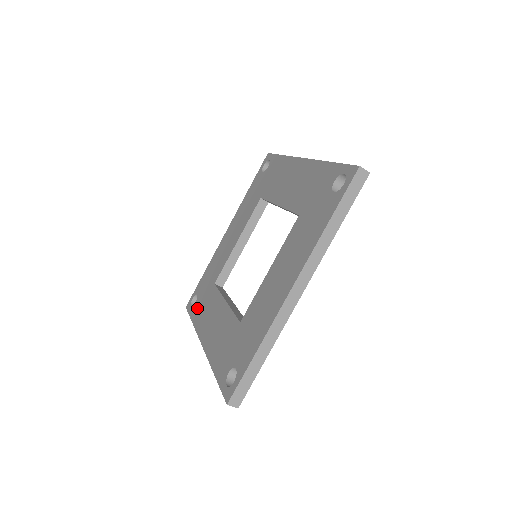
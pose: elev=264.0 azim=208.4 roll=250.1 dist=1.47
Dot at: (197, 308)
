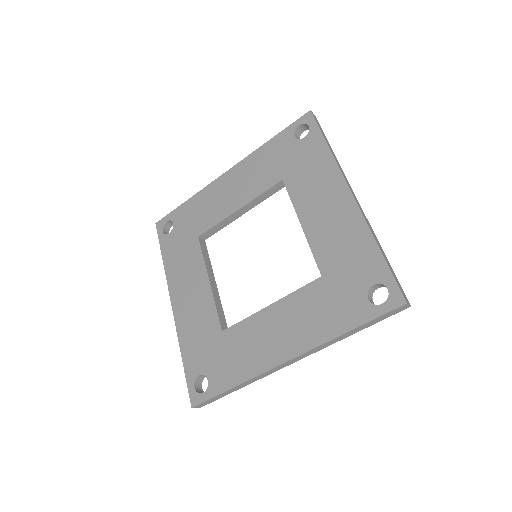
Dot at: (171, 245)
